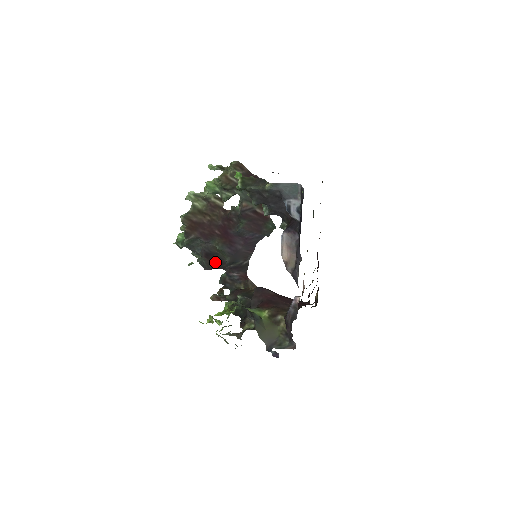
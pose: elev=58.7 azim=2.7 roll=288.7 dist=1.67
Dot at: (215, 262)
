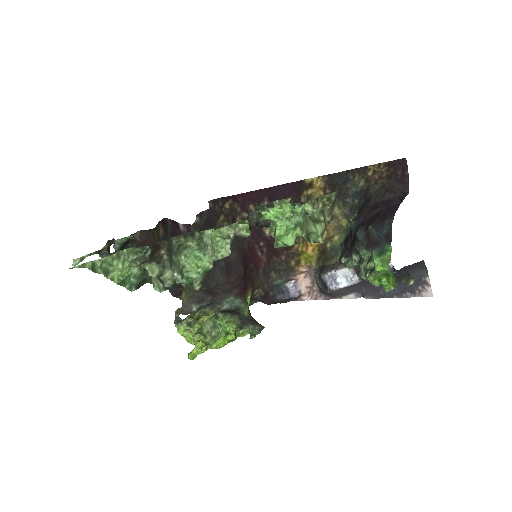
Dot at: occluded
